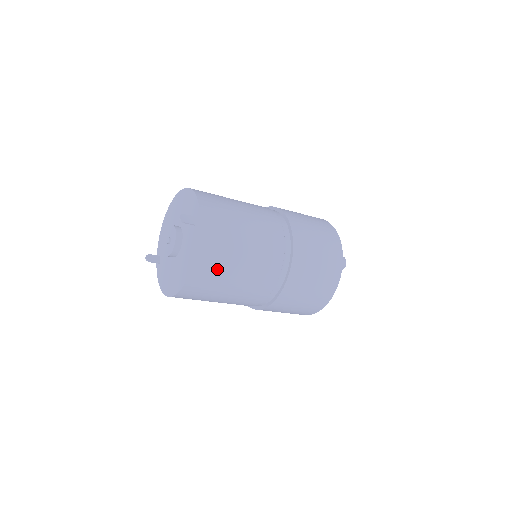
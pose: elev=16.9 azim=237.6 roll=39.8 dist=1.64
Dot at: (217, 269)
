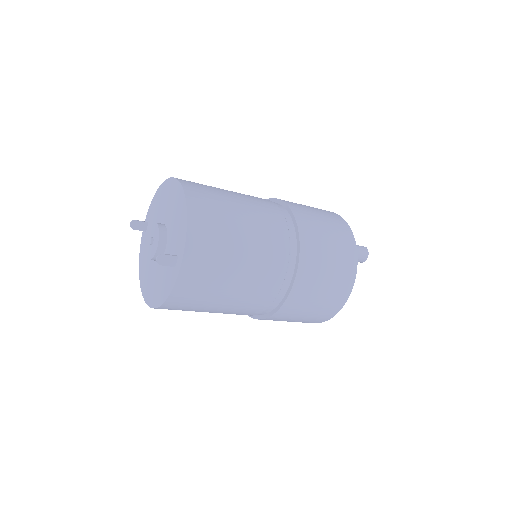
Dot at: (189, 308)
